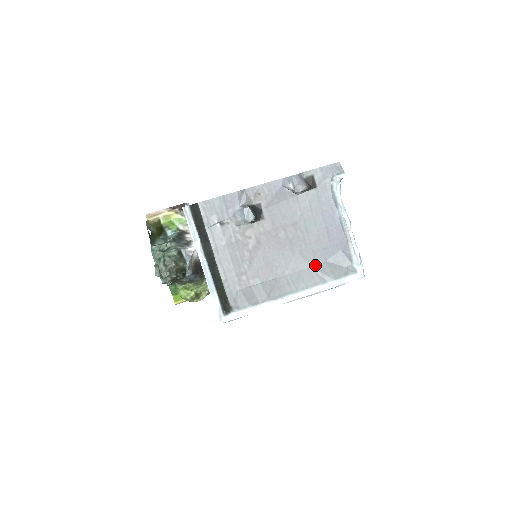
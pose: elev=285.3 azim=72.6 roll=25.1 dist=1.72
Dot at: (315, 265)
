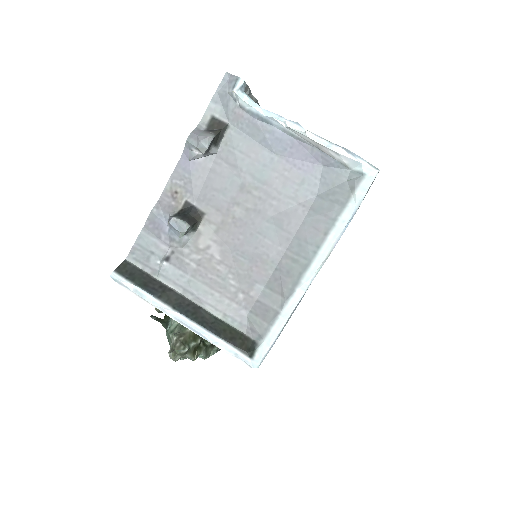
Dot at: (307, 212)
